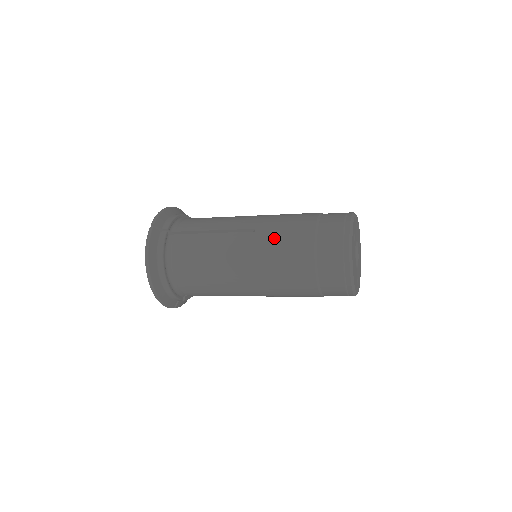
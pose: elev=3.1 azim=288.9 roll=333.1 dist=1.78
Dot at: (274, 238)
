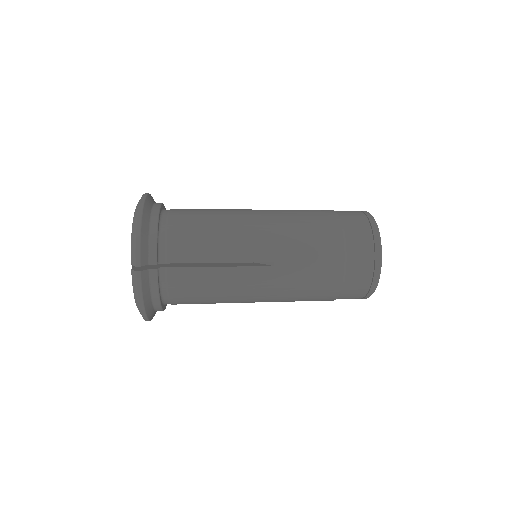
Dot at: (298, 275)
